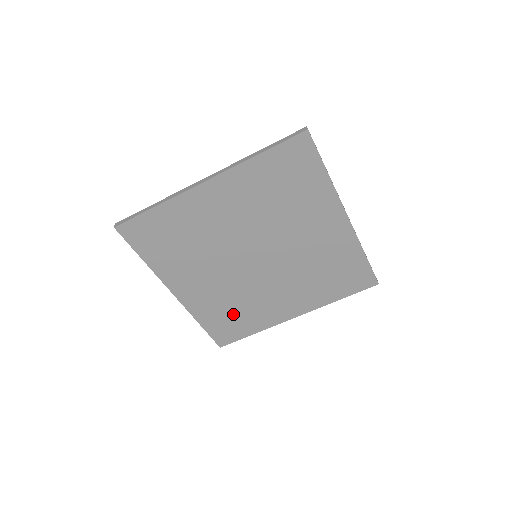
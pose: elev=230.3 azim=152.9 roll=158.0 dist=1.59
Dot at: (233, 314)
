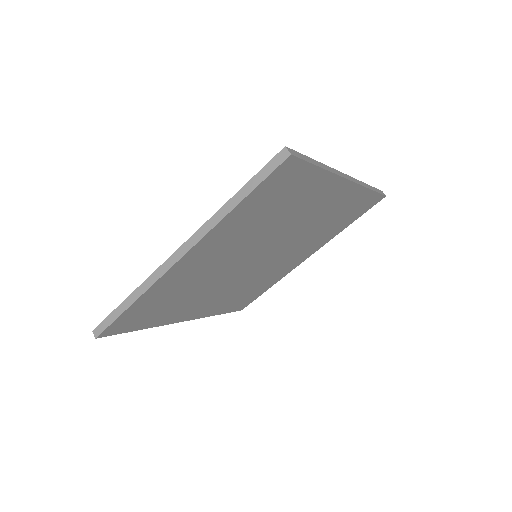
Dot at: (246, 293)
